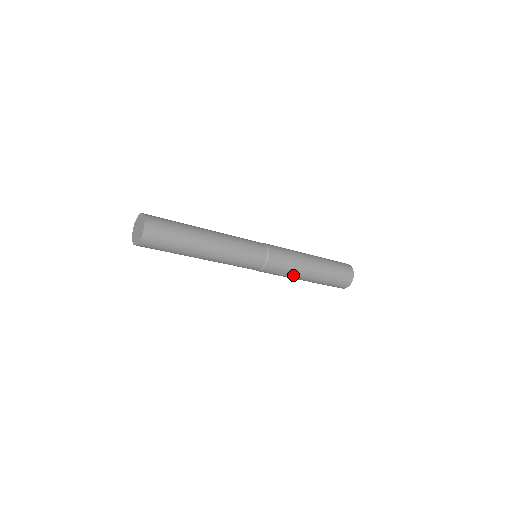
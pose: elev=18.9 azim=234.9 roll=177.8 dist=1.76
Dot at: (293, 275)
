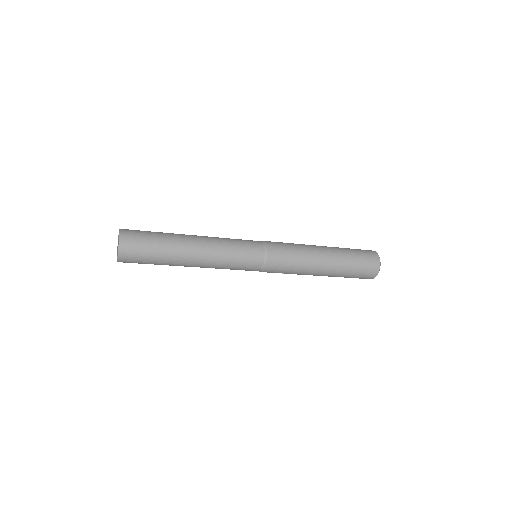
Dot at: (299, 274)
